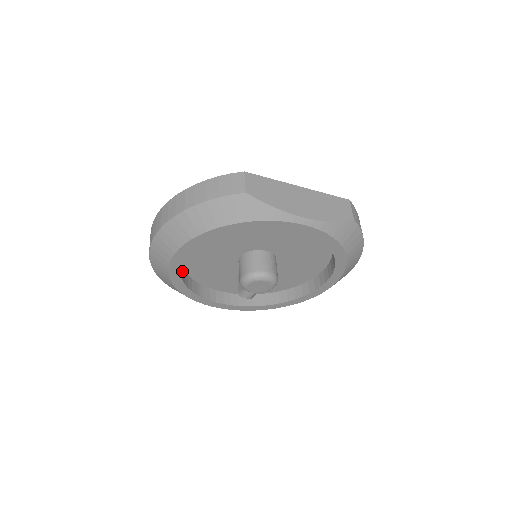
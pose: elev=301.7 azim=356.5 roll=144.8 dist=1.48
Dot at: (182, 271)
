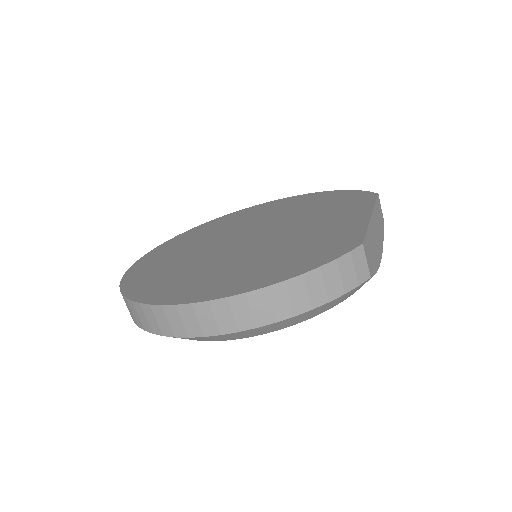
Dot at: occluded
